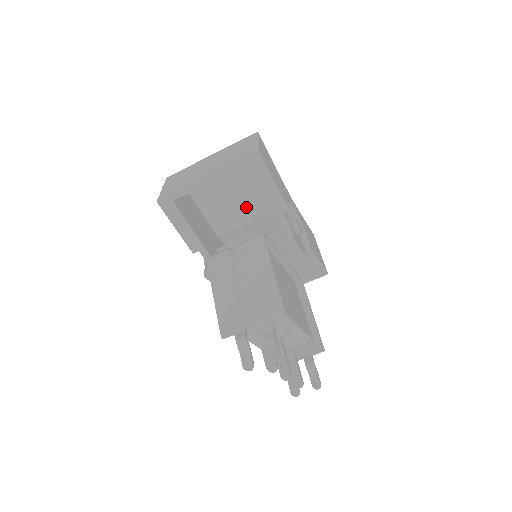
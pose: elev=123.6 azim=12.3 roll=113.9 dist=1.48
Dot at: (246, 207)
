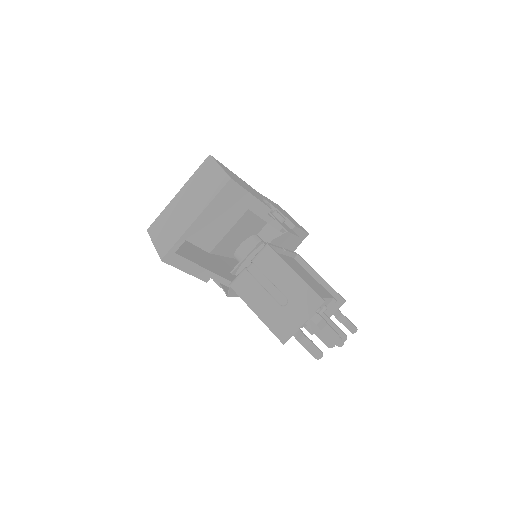
Dot at: (224, 218)
